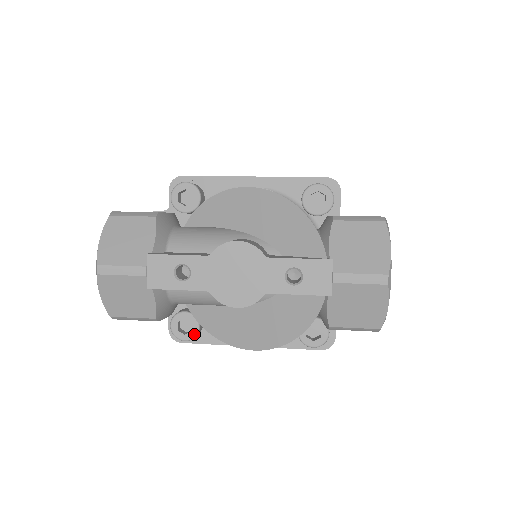
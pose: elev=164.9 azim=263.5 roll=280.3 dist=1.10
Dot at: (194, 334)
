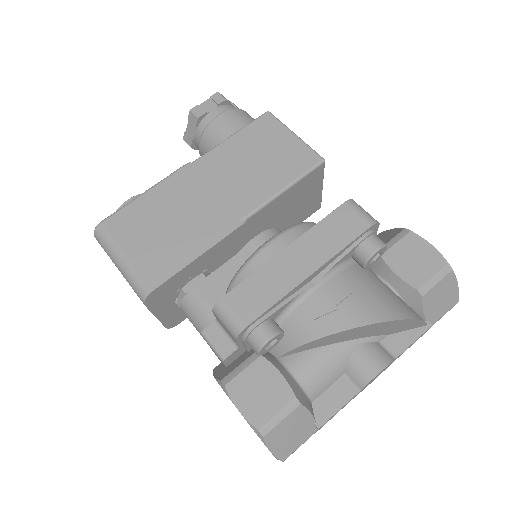
Dot at: occluded
